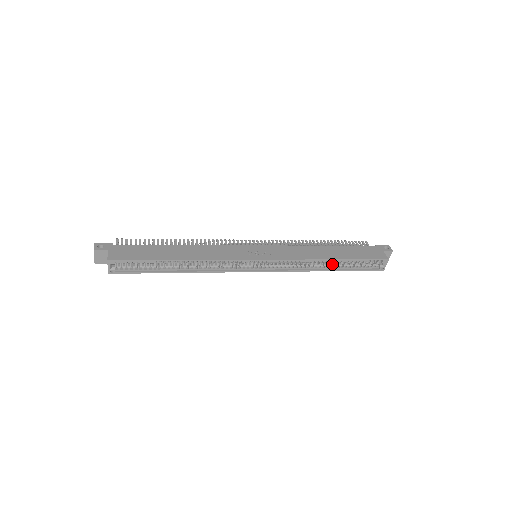
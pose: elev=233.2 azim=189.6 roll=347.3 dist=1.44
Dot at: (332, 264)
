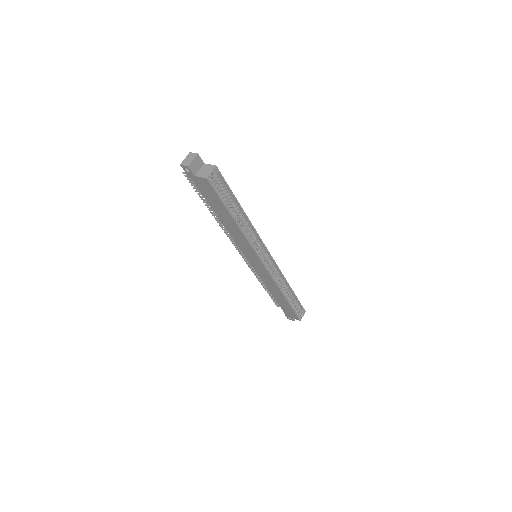
Dot at: occluded
